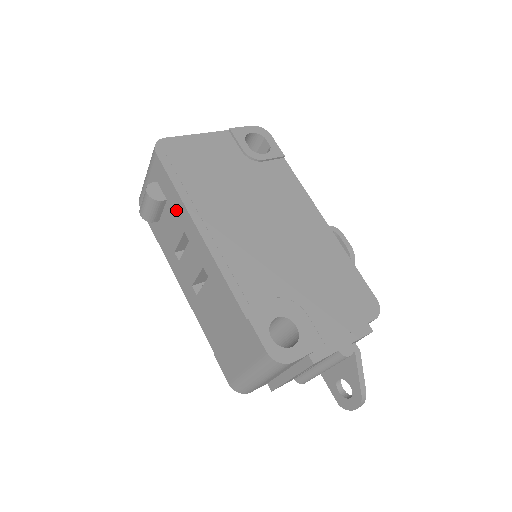
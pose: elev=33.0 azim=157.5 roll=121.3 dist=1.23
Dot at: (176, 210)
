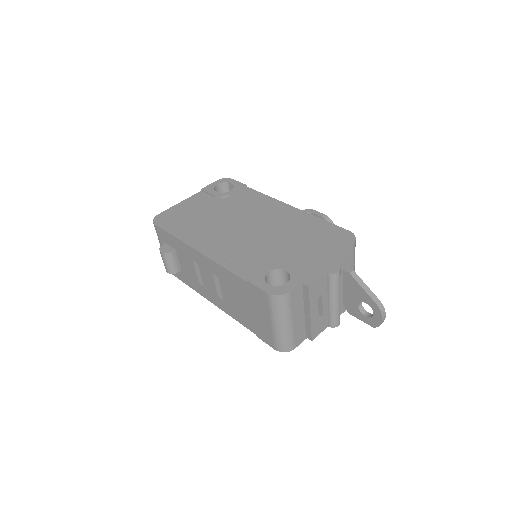
Dot at: (182, 250)
